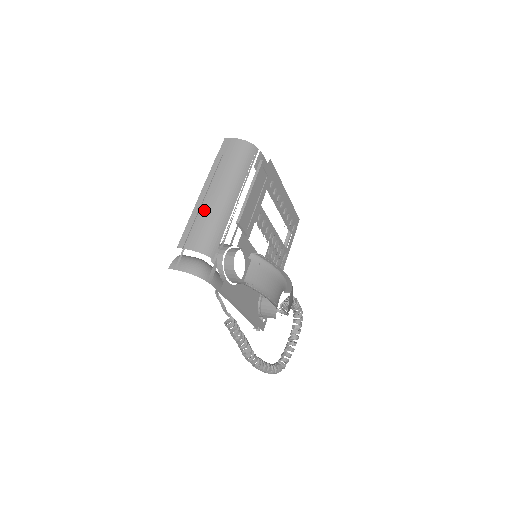
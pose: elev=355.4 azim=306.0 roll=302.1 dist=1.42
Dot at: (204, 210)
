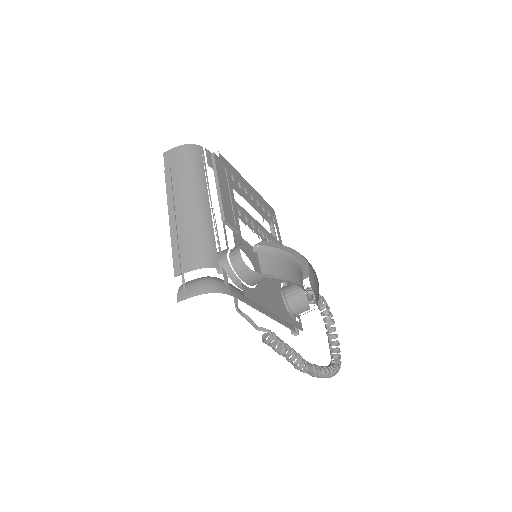
Dot at: (182, 227)
